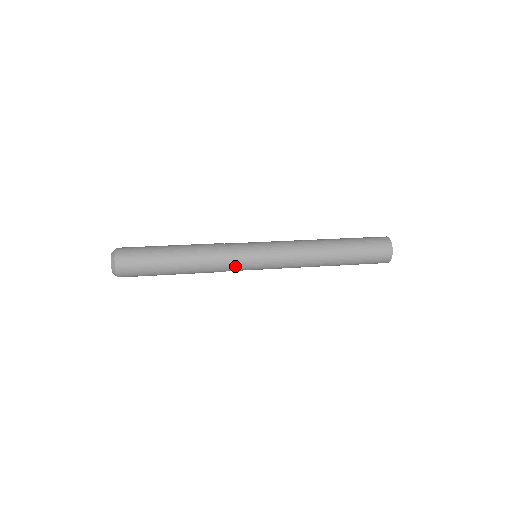
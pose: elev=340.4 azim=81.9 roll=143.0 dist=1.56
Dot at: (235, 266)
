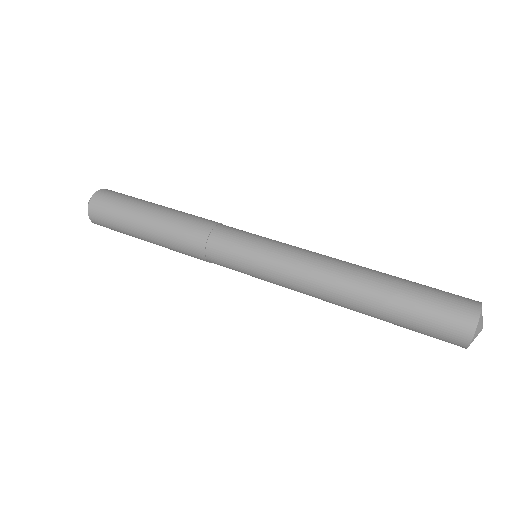
Dot at: (221, 265)
